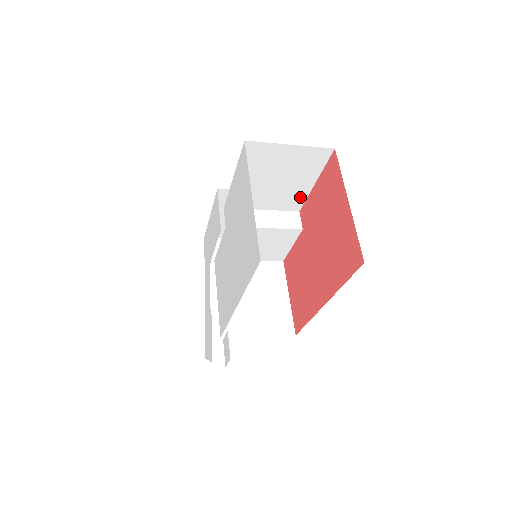
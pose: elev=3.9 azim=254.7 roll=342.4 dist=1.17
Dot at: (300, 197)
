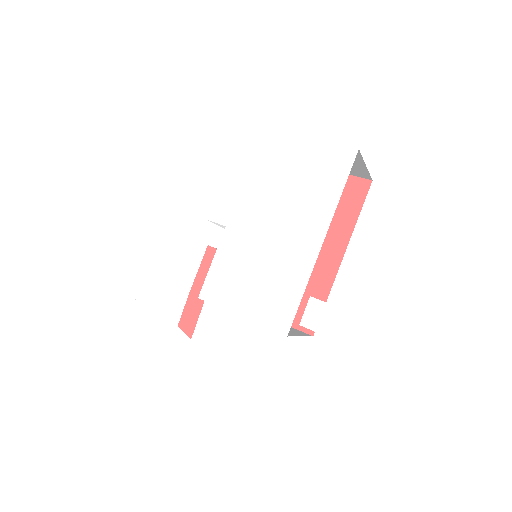
Dot at: occluded
